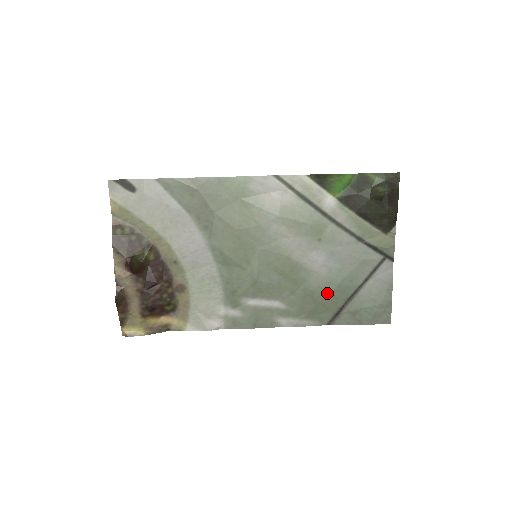
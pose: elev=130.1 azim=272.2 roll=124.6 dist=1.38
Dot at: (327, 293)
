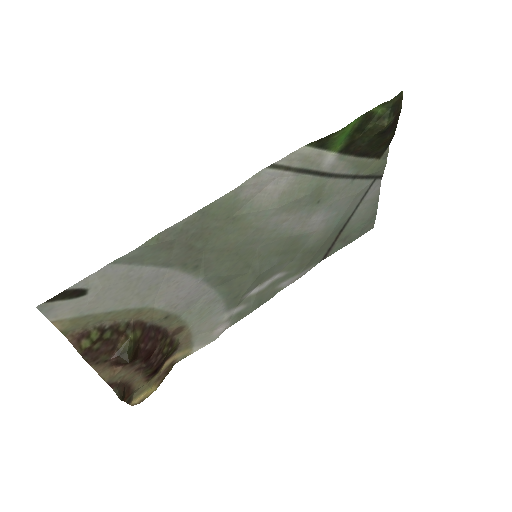
Dot at: (324, 241)
